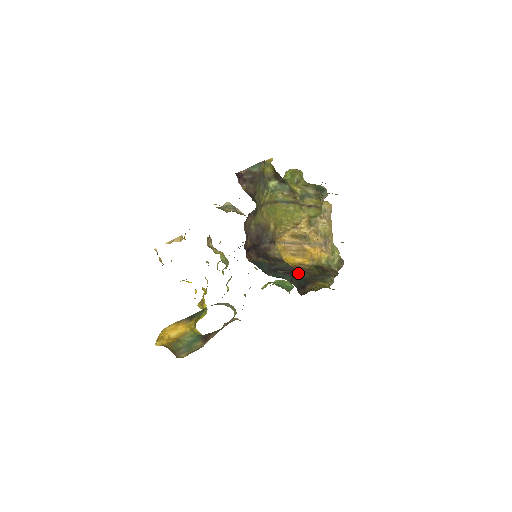
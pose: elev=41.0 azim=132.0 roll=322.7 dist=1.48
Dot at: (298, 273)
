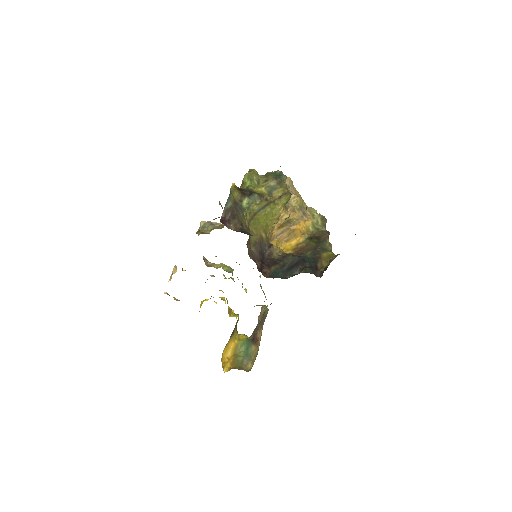
Dot at: (303, 257)
